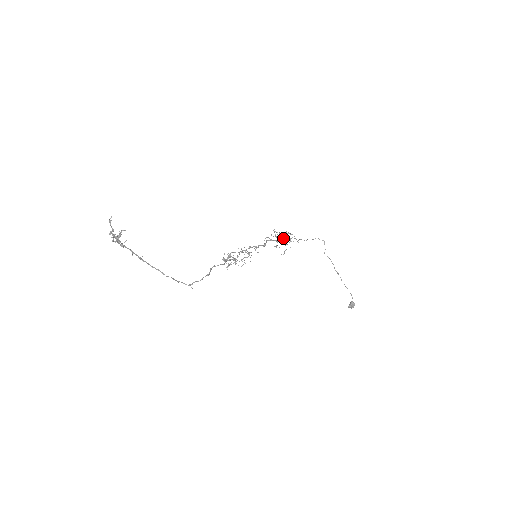
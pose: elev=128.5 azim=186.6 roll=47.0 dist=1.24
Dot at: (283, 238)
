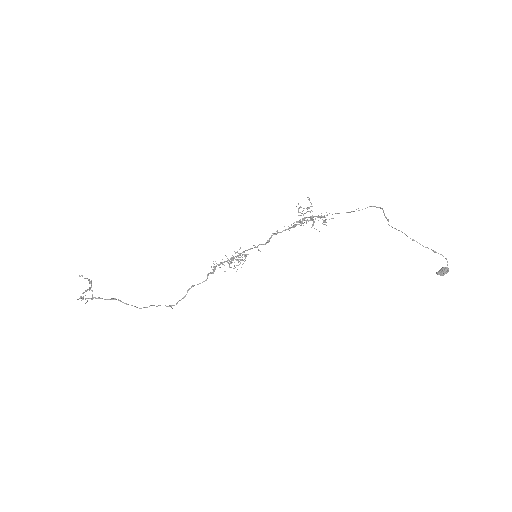
Dot at: (310, 216)
